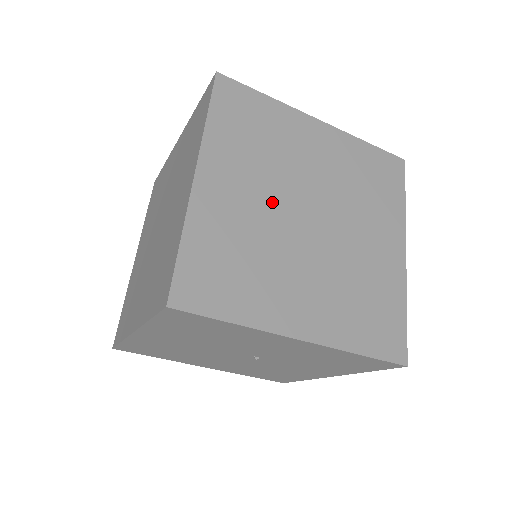
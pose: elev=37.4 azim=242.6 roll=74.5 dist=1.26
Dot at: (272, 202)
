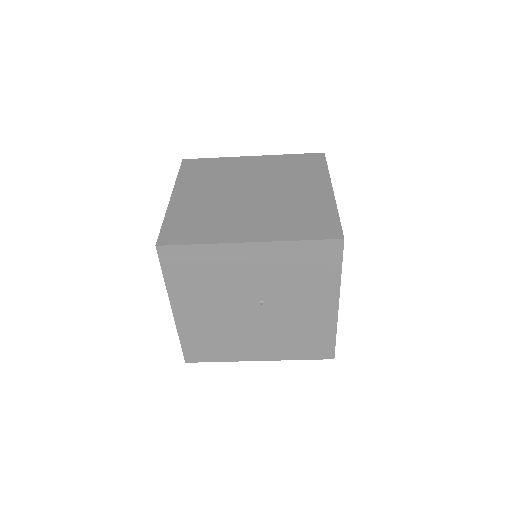
Dot at: (222, 194)
